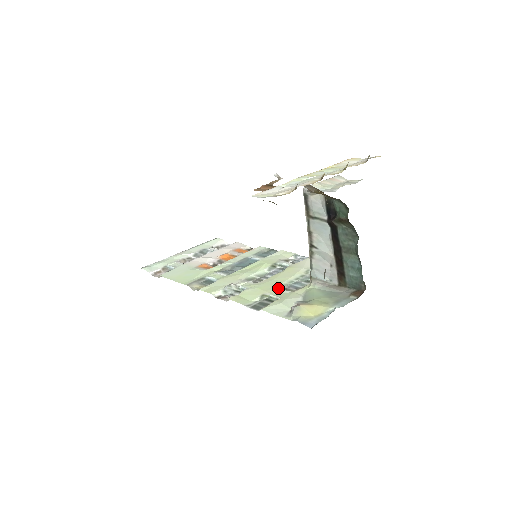
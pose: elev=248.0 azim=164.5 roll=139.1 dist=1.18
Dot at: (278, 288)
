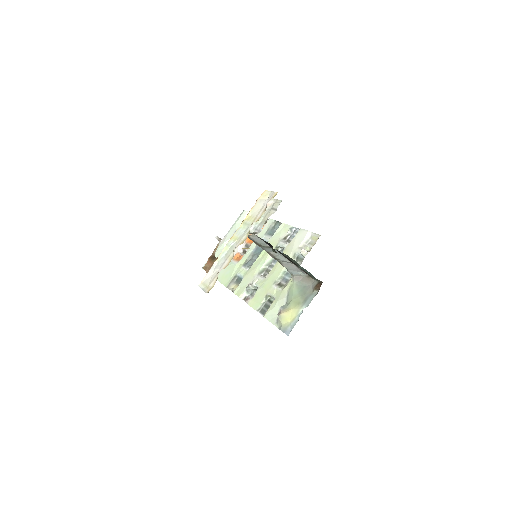
Dot at: (275, 285)
